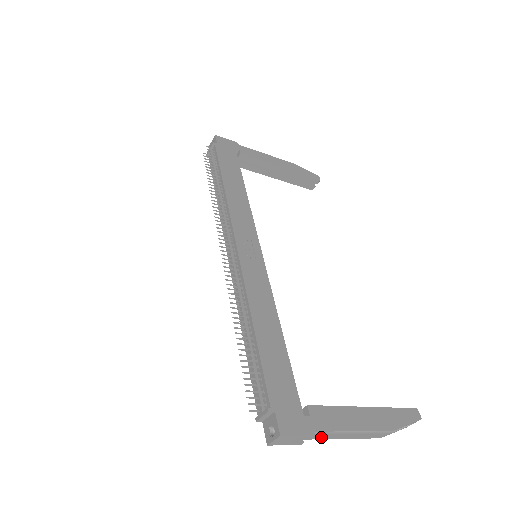
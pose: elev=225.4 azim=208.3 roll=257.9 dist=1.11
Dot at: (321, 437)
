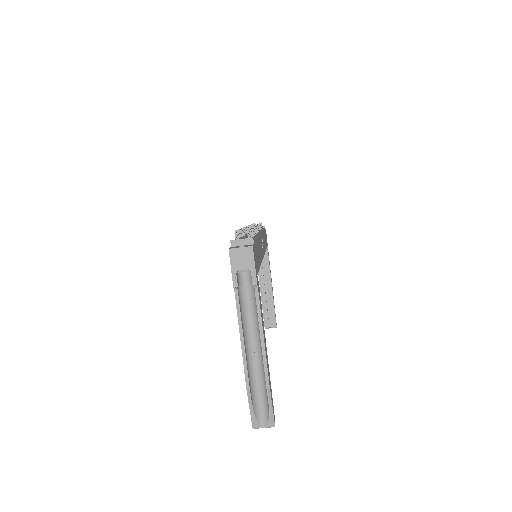
Dot at: (240, 309)
